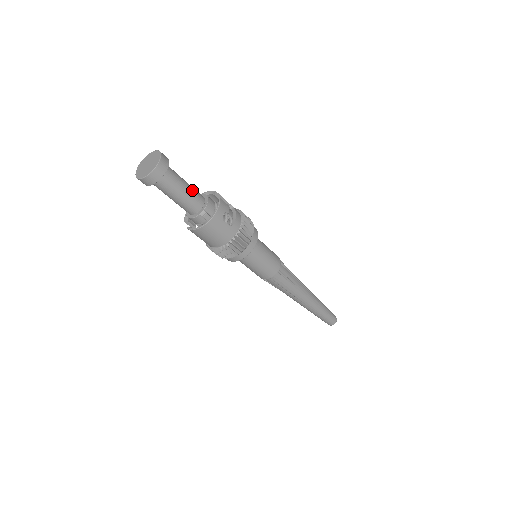
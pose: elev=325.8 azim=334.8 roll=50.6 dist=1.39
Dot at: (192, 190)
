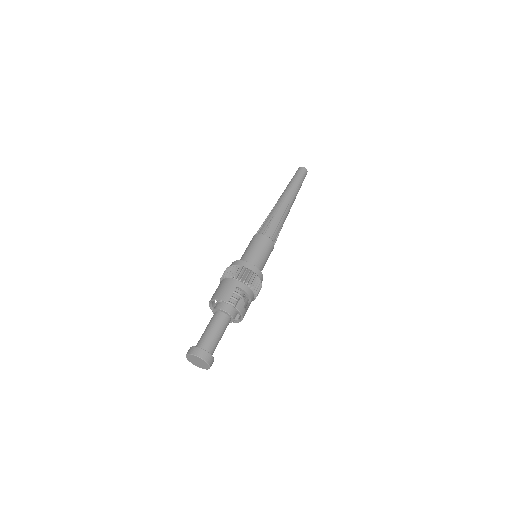
Dot at: (221, 328)
